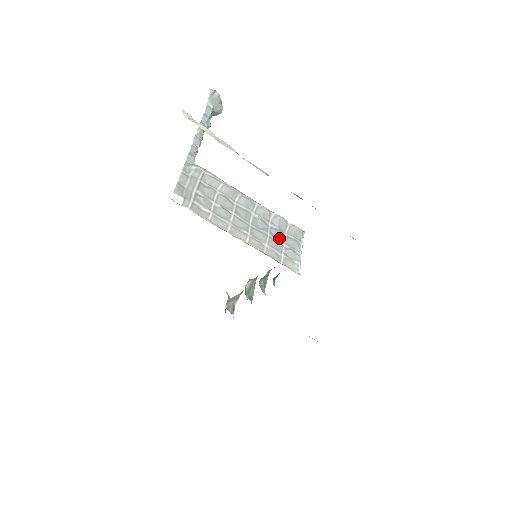
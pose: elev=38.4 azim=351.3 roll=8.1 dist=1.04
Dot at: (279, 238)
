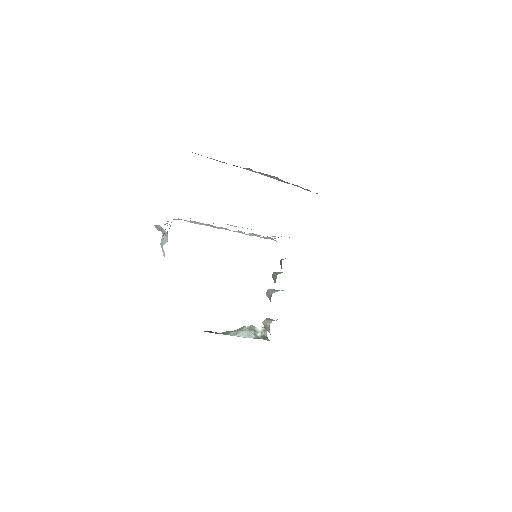
Dot at: occluded
